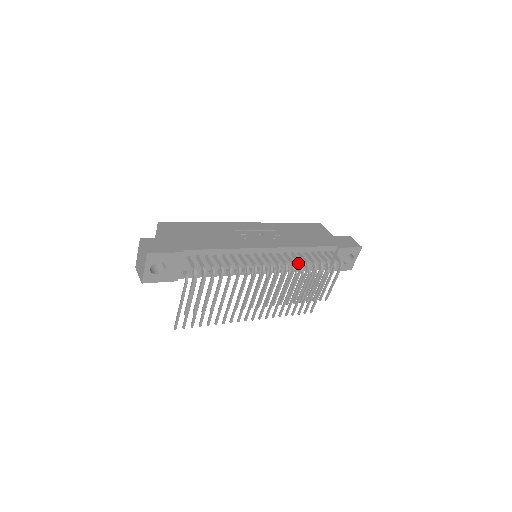
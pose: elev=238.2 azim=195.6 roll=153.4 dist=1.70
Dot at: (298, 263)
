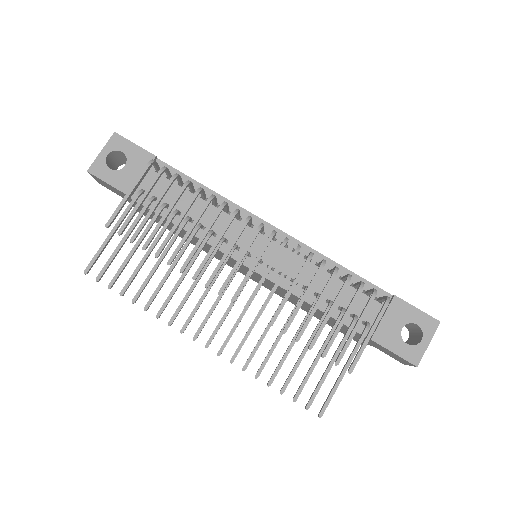
Dot at: (309, 254)
